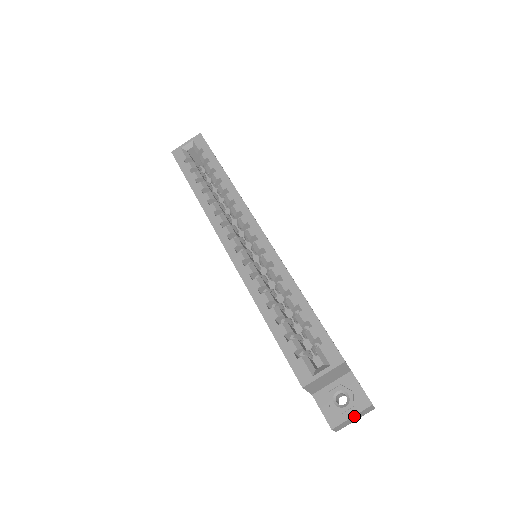
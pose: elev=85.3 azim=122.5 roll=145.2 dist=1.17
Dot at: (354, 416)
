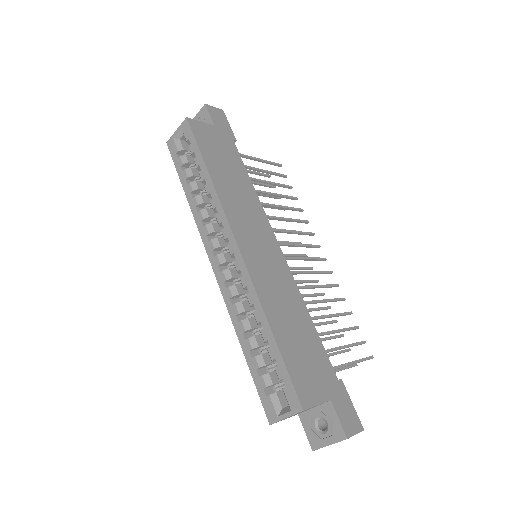
Dot at: (333, 443)
